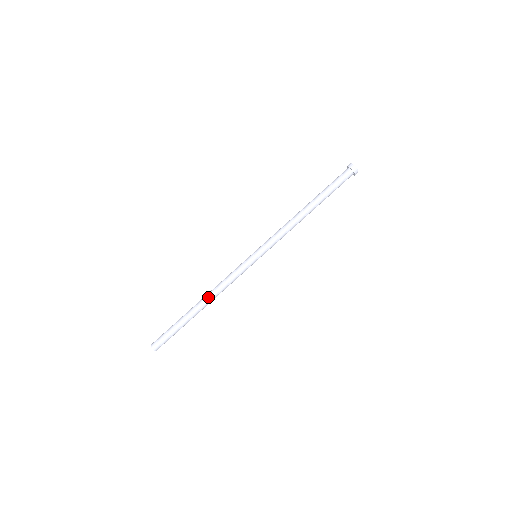
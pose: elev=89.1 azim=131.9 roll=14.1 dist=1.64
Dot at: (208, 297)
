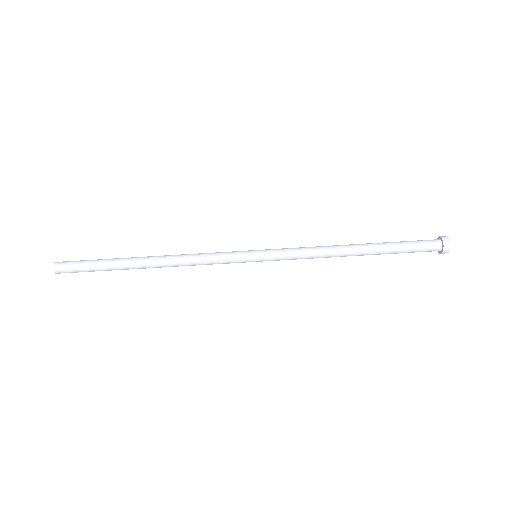
Dot at: (164, 260)
